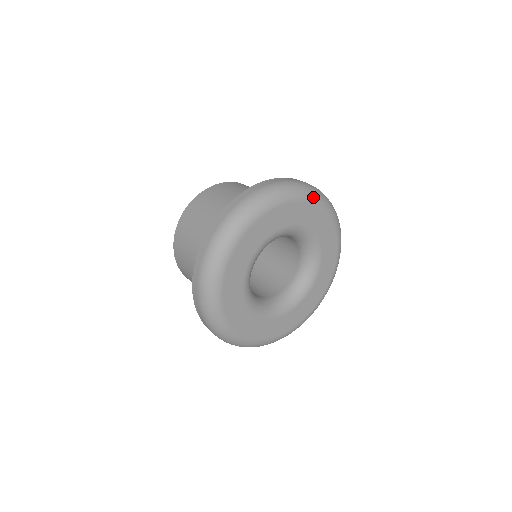
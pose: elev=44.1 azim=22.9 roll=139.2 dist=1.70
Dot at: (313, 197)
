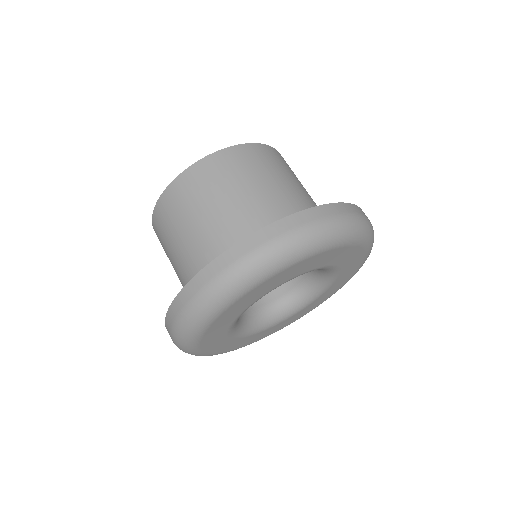
Dot at: (315, 249)
